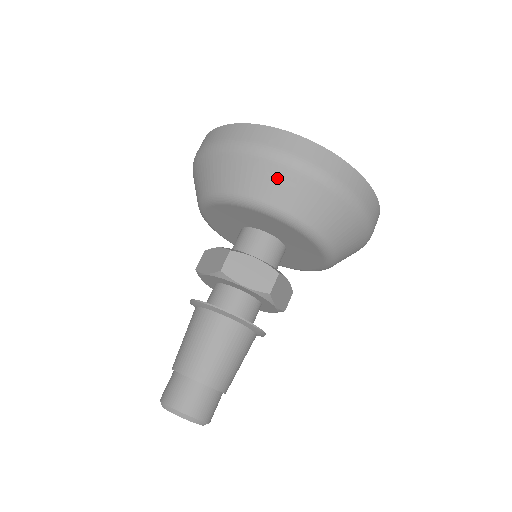
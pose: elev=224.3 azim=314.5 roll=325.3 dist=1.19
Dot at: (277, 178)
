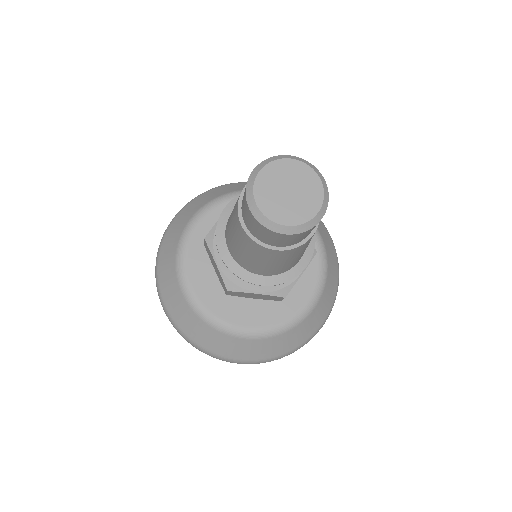
Dot at: occluded
